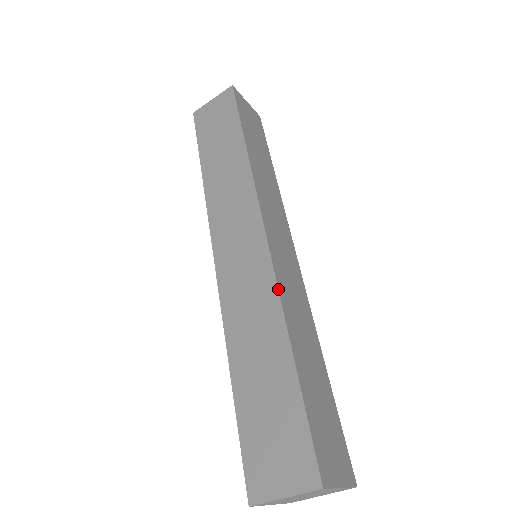
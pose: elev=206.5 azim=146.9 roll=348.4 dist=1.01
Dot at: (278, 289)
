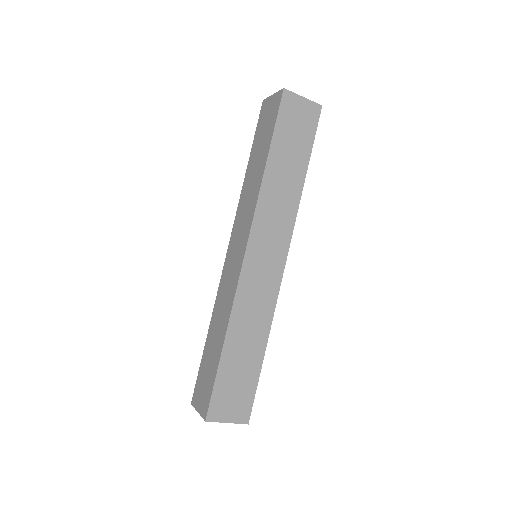
Dot at: occluded
